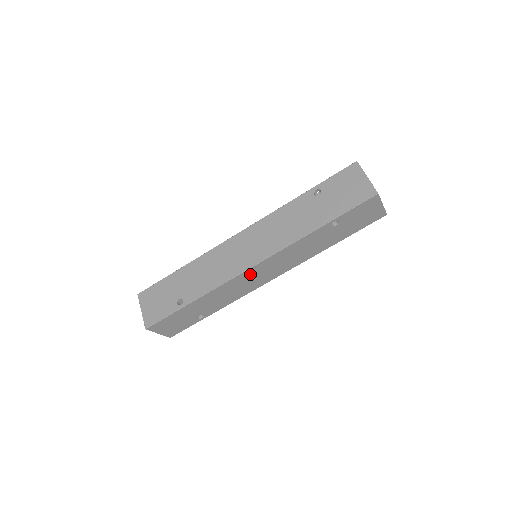
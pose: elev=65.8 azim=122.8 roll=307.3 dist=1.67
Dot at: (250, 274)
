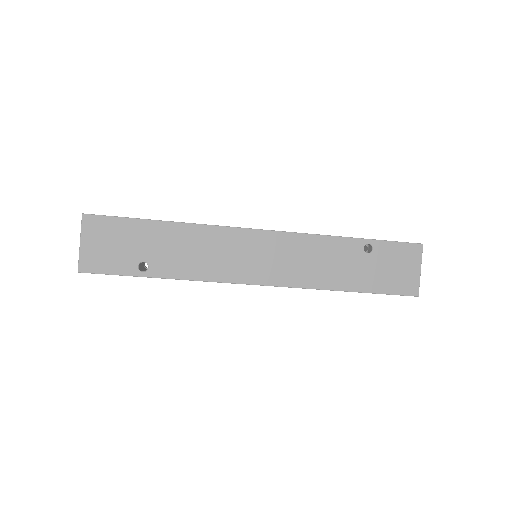
Dot at: occluded
